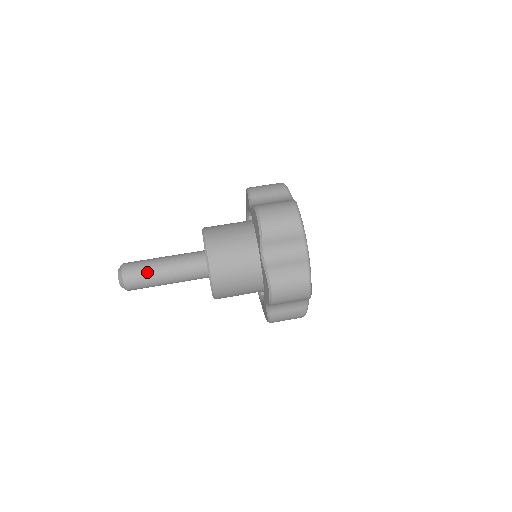
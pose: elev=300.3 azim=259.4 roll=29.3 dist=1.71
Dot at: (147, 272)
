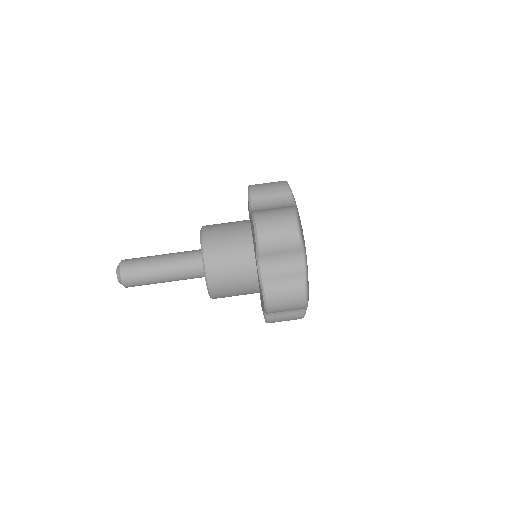
Dot at: (145, 272)
